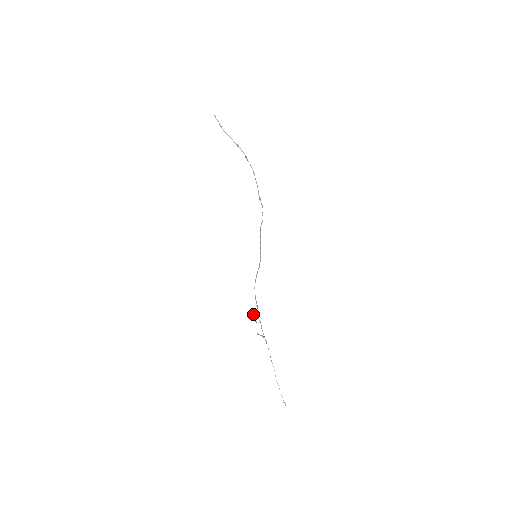
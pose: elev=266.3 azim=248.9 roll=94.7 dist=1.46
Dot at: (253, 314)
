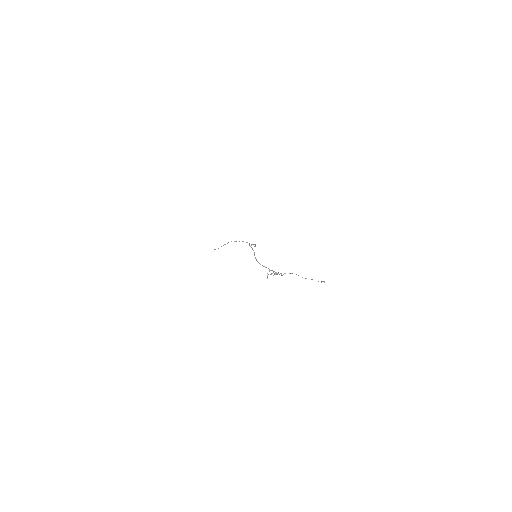
Dot at: occluded
